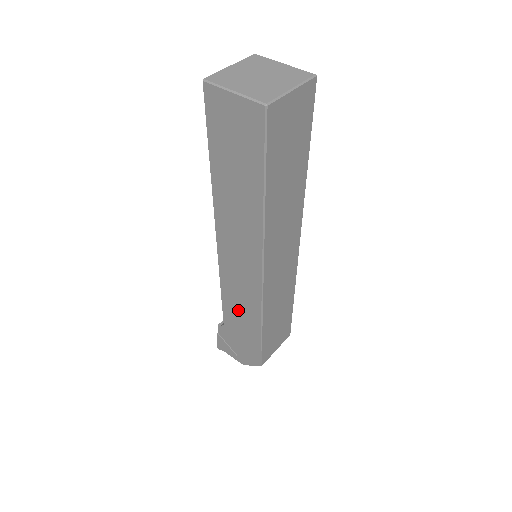
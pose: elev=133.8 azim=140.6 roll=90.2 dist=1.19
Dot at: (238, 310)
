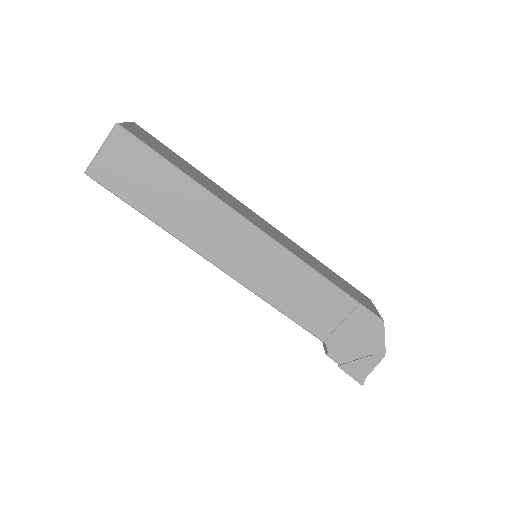
Dot at: (303, 300)
